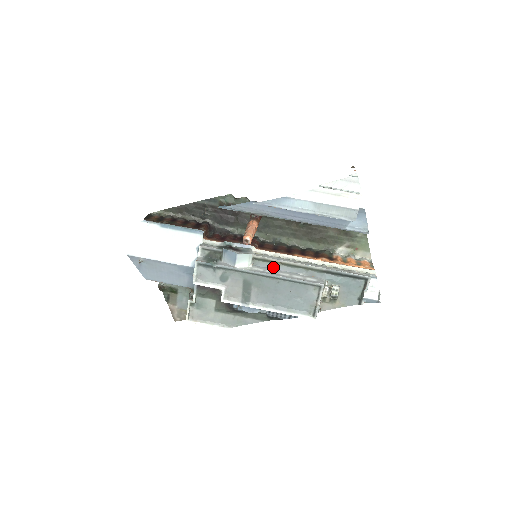
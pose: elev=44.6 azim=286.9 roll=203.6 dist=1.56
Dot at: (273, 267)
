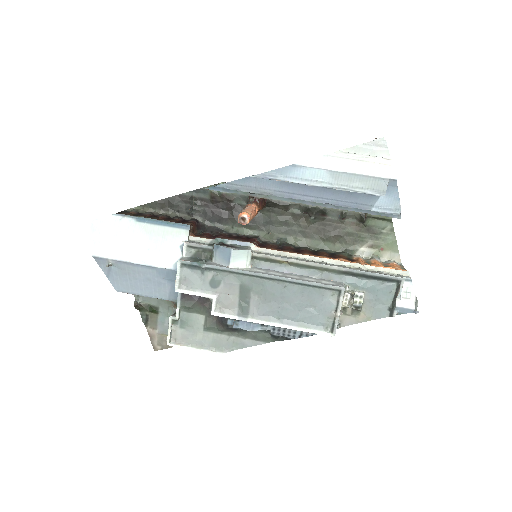
Dot at: (278, 269)
